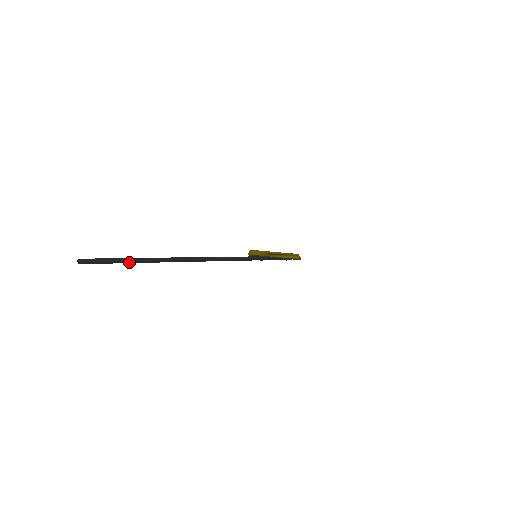
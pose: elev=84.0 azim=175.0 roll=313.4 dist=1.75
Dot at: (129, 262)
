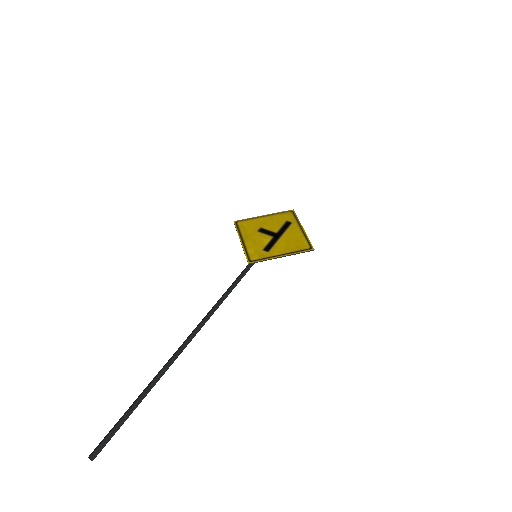
Dot at: (140, 401)
